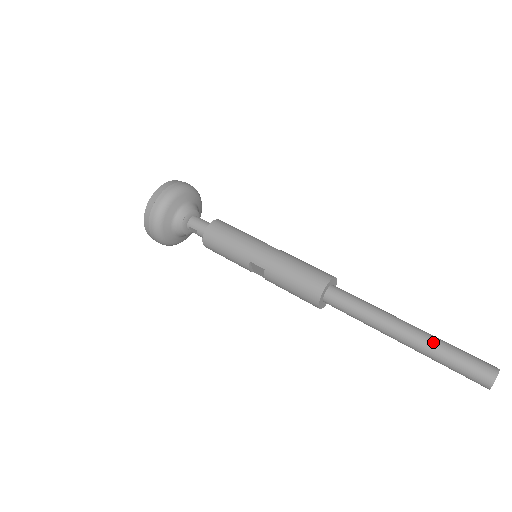
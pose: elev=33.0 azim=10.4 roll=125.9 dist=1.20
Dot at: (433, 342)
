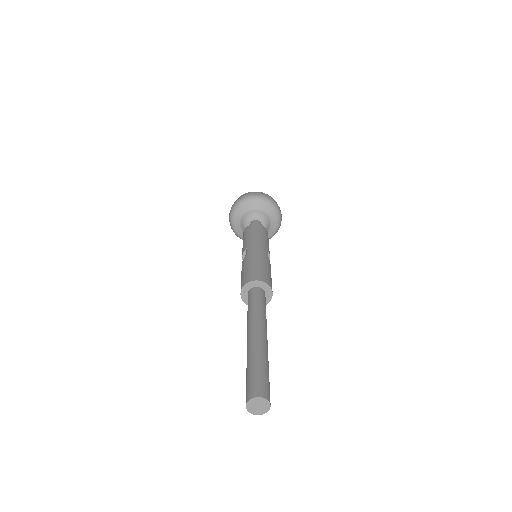
Dot at: (260, 350)
